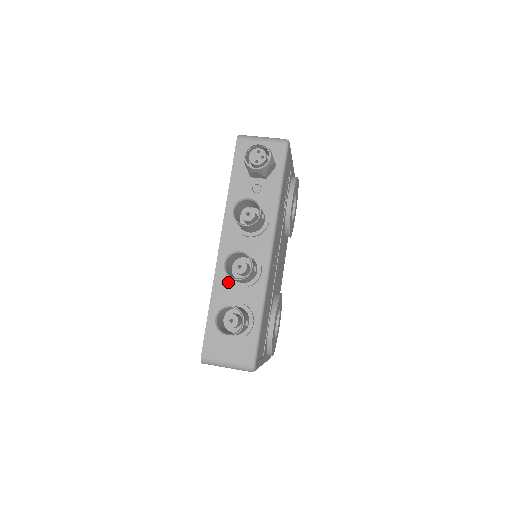
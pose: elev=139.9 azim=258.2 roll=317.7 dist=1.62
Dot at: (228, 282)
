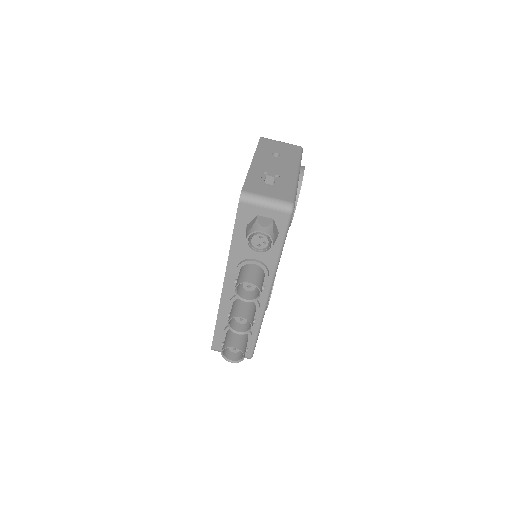
Dot at: occluded
